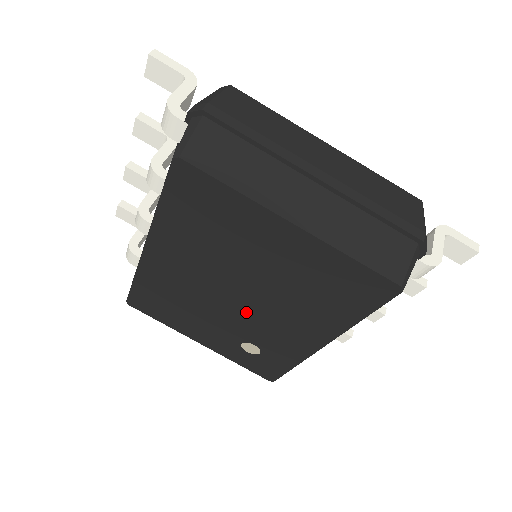
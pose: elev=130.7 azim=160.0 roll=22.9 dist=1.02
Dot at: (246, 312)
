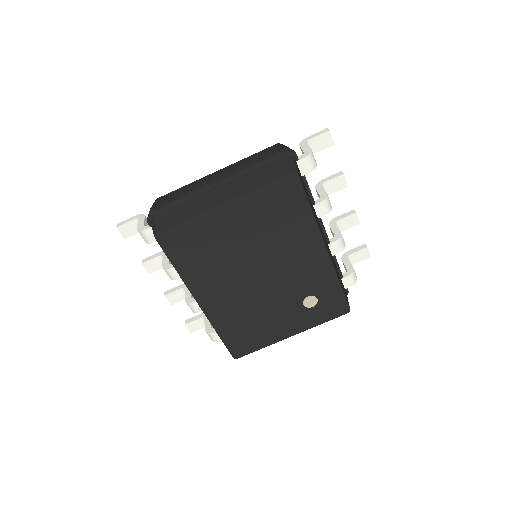
Dot at: (276, 280)
